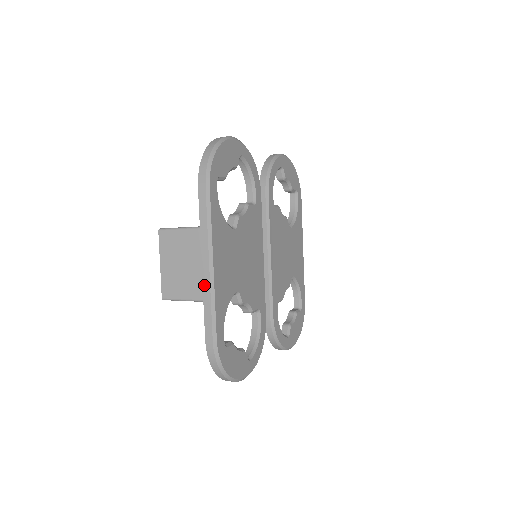
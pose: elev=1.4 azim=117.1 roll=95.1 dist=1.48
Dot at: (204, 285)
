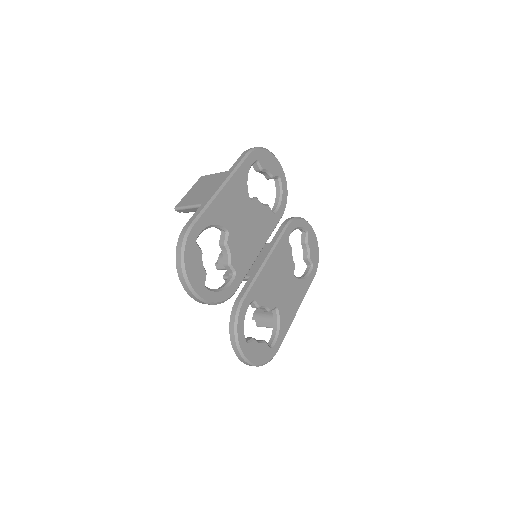
Dot at: (209, 196)
